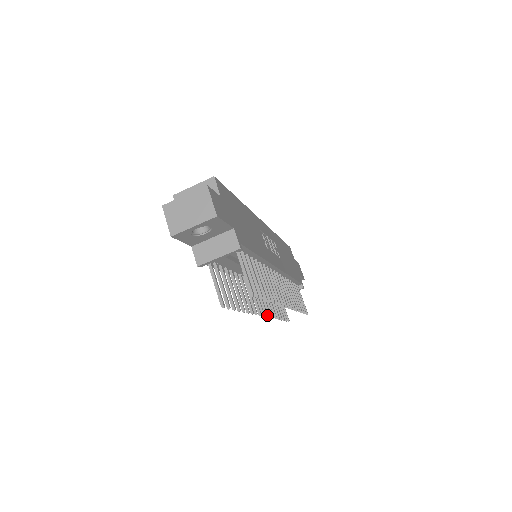
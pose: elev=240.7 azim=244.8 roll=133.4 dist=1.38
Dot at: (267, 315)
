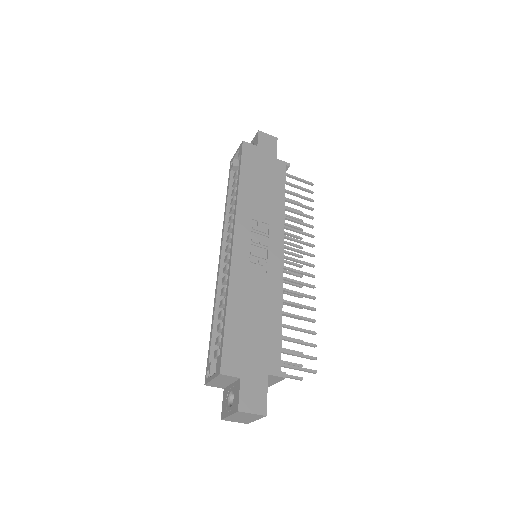
Dot at: occluded
